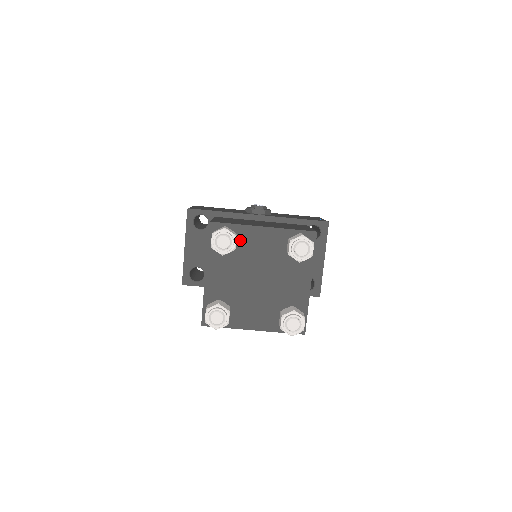
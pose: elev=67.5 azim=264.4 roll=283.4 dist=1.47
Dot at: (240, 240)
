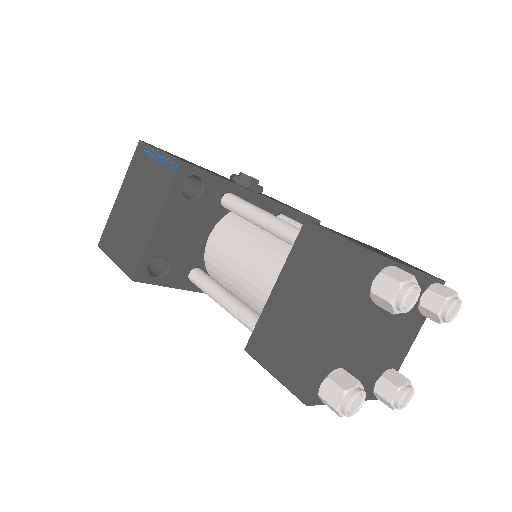
Dot at: occluded
